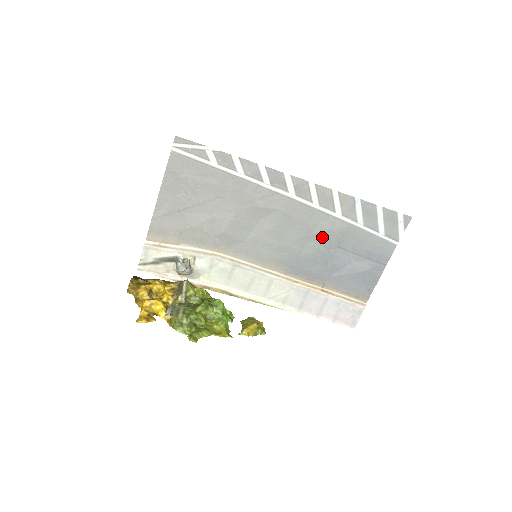
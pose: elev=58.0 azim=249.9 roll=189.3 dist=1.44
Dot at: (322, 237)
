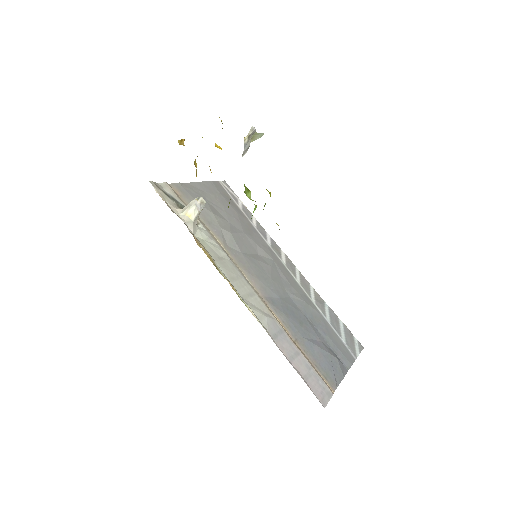
Dot at: (300, 303)
